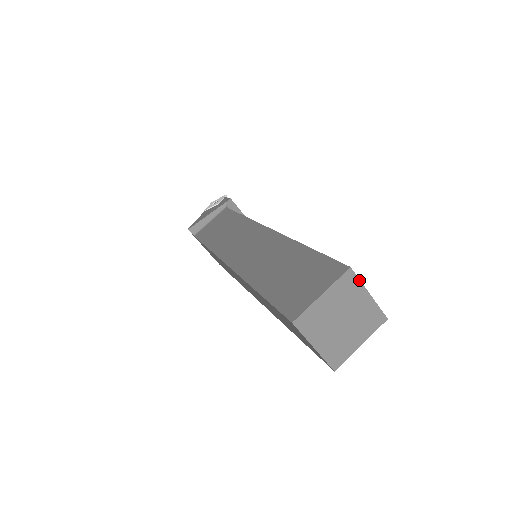
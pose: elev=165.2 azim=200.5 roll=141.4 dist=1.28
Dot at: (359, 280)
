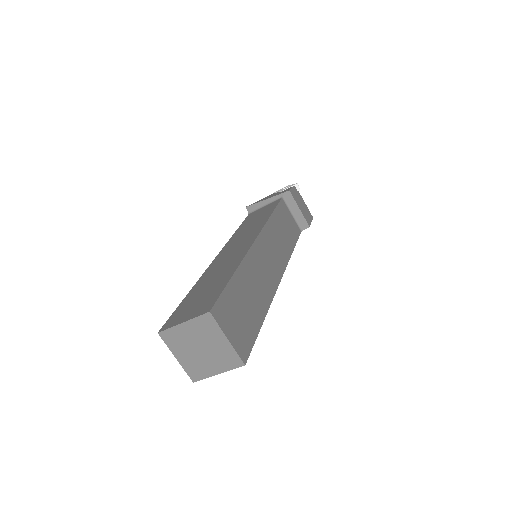
Dot at: (218, 324)
